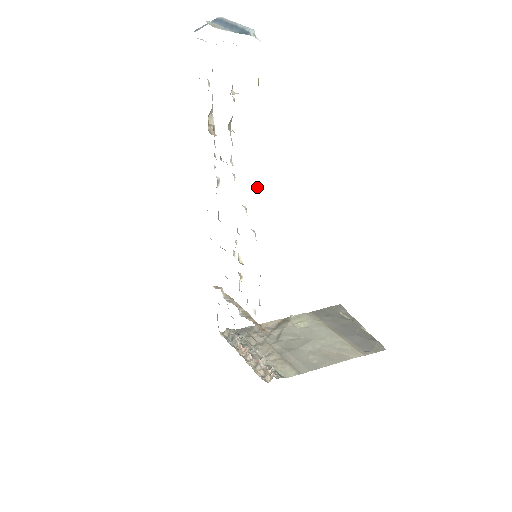
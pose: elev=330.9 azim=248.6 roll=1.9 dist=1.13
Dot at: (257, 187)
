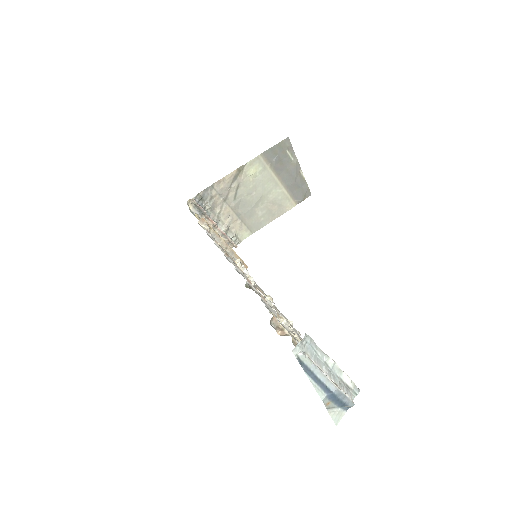
Dot at: occluded
